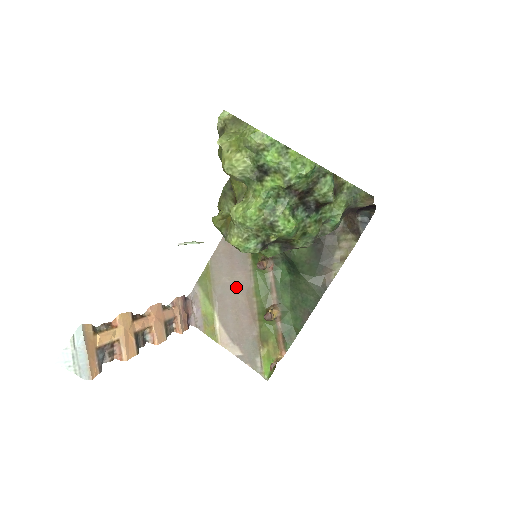
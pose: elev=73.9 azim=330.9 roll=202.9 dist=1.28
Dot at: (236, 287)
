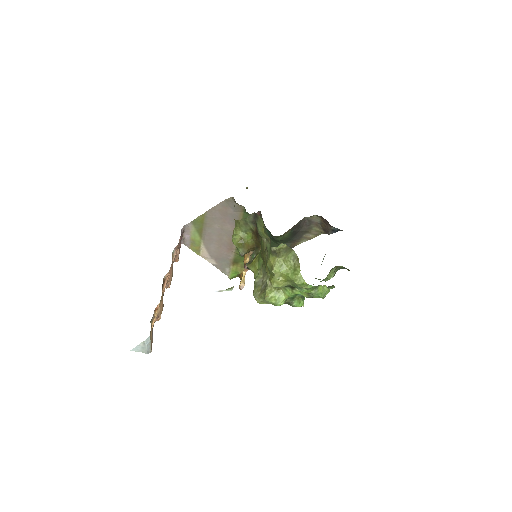
Dot at: (223, 232)
